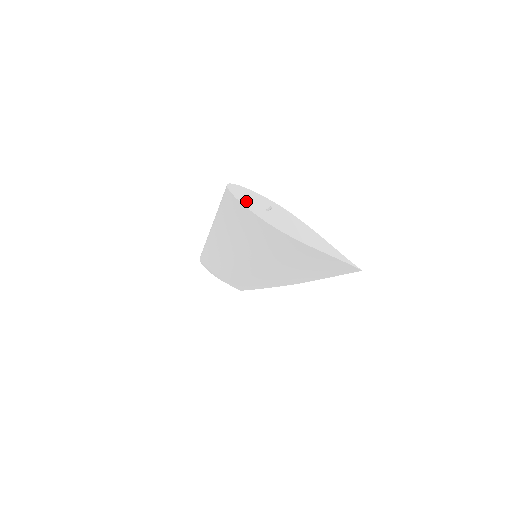
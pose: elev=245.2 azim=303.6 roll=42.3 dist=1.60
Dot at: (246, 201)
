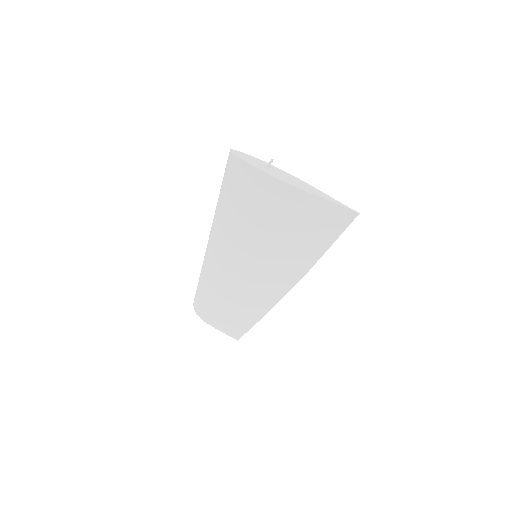
Dot at: (249, 161)
